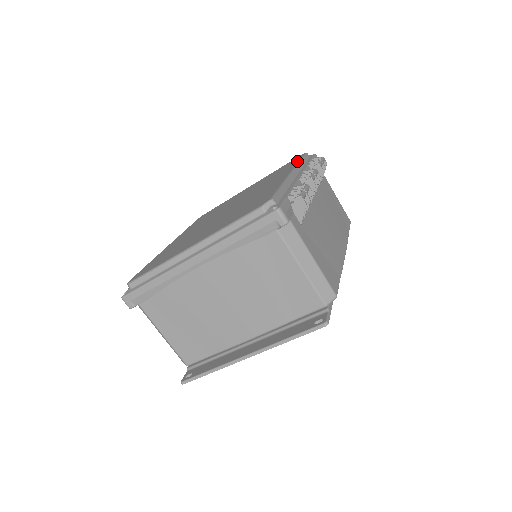
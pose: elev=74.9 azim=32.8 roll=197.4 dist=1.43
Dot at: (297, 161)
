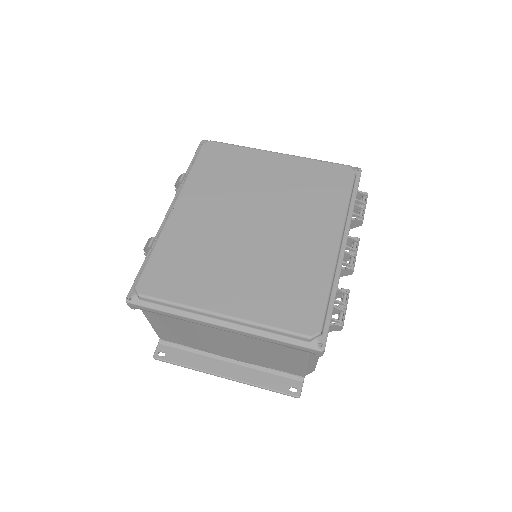
Dot at: (345, 198)
